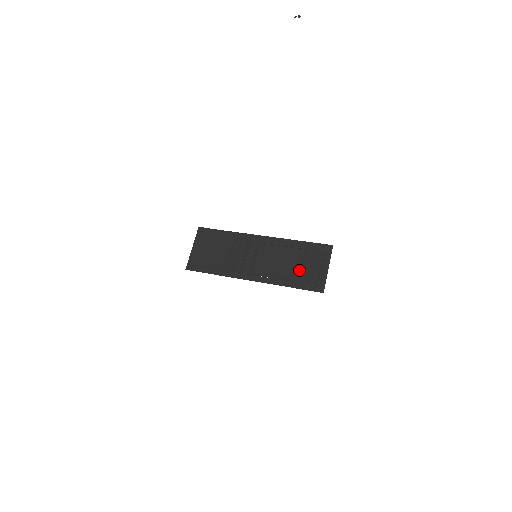
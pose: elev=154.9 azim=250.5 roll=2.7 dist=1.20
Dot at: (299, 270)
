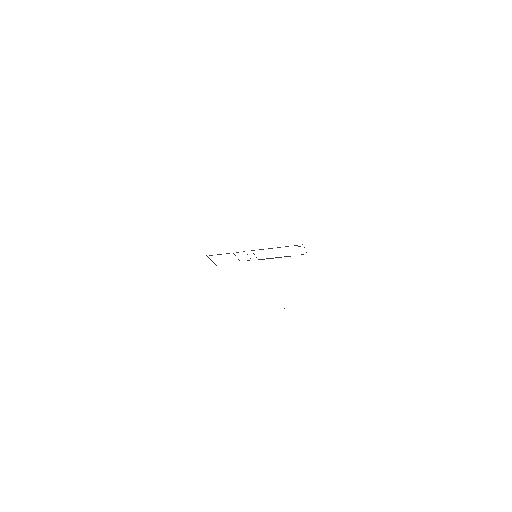
Dot at: occluded
